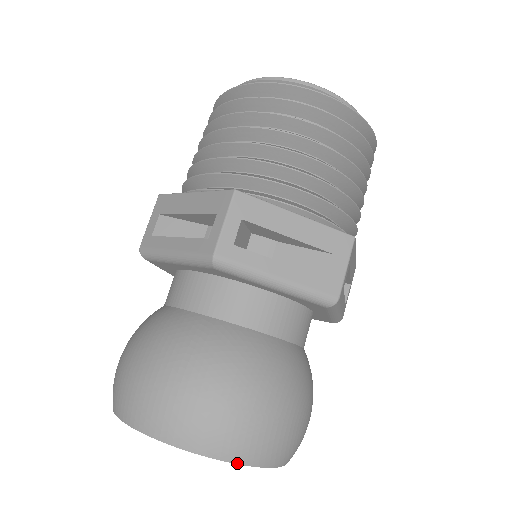
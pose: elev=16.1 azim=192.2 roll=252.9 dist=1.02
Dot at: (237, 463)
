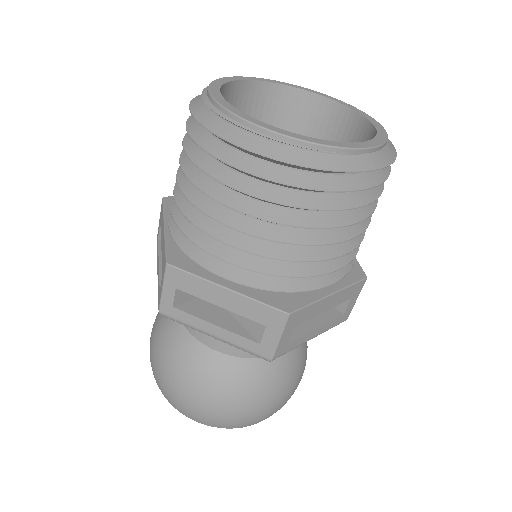
Dot at: occluded
